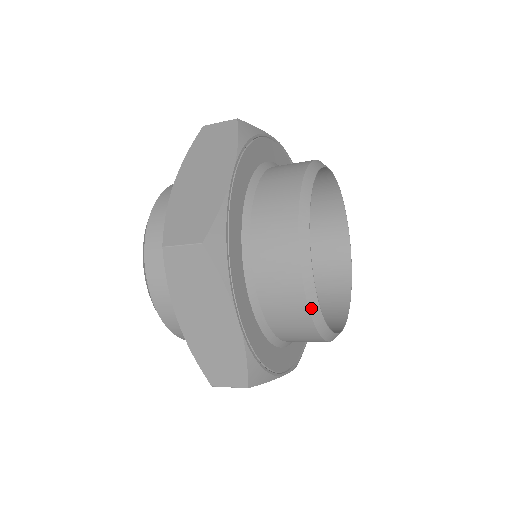
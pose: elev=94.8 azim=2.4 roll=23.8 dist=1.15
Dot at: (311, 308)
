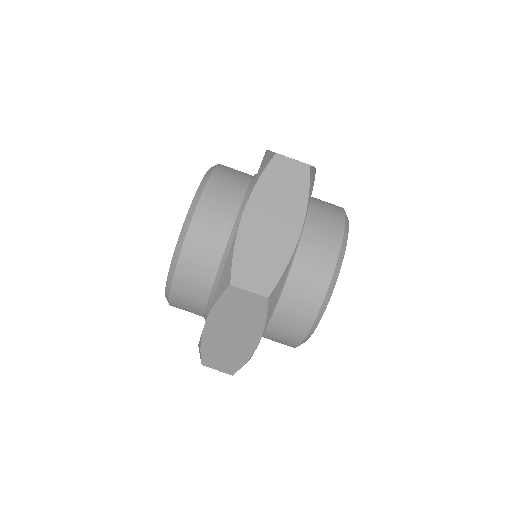
Dot at: (336, 270)
